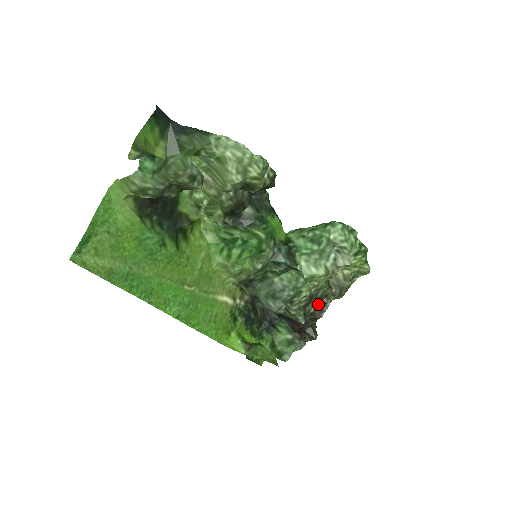
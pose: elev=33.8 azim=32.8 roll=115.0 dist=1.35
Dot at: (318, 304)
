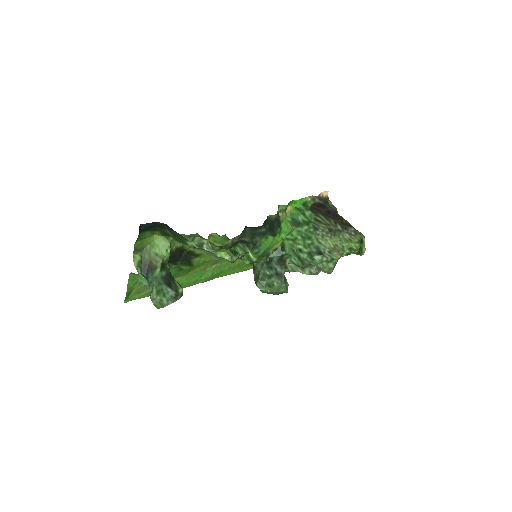
Dot at: occluded
